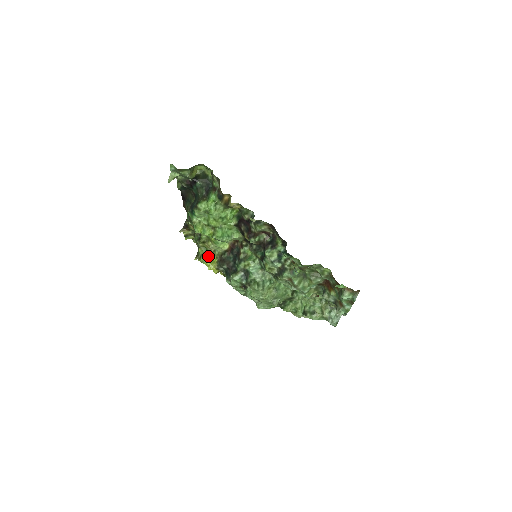
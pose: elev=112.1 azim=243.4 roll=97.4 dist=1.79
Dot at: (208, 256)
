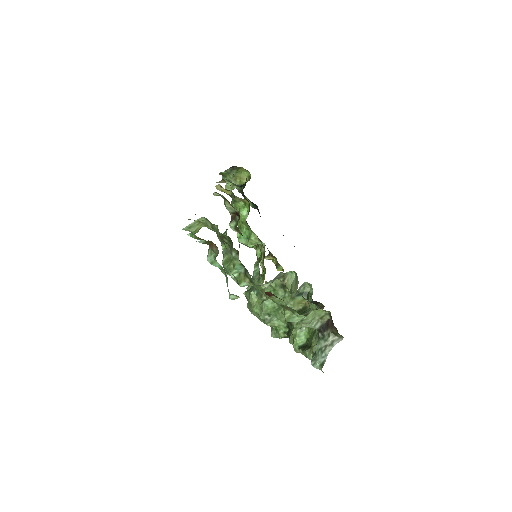
Dot at: (263, 277)
